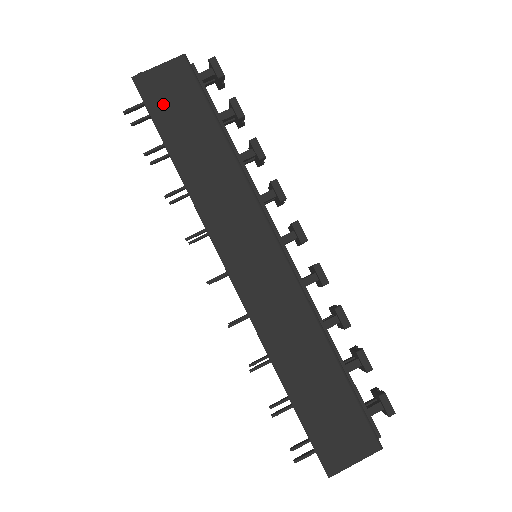
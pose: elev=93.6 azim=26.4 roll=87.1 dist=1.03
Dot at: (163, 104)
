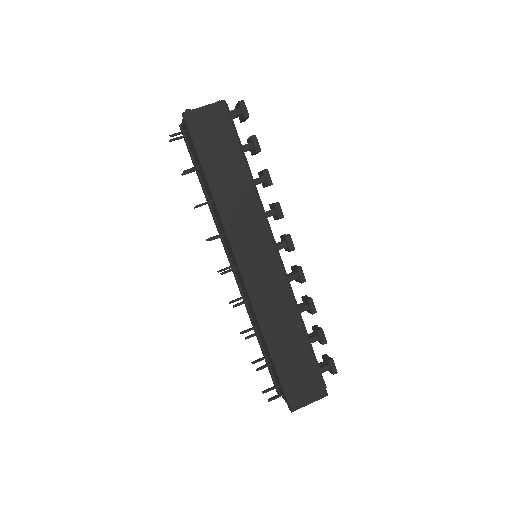
Dot at: (205, 138)
